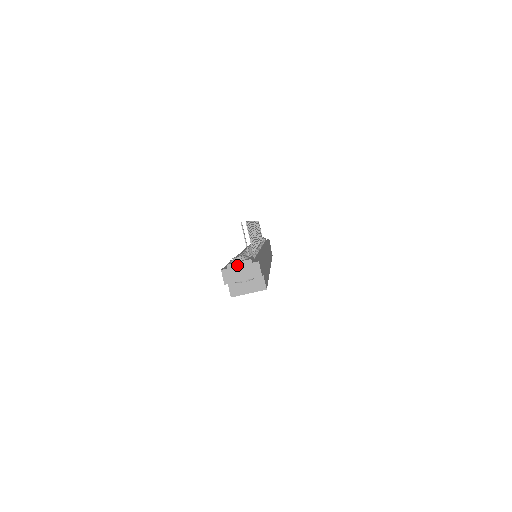
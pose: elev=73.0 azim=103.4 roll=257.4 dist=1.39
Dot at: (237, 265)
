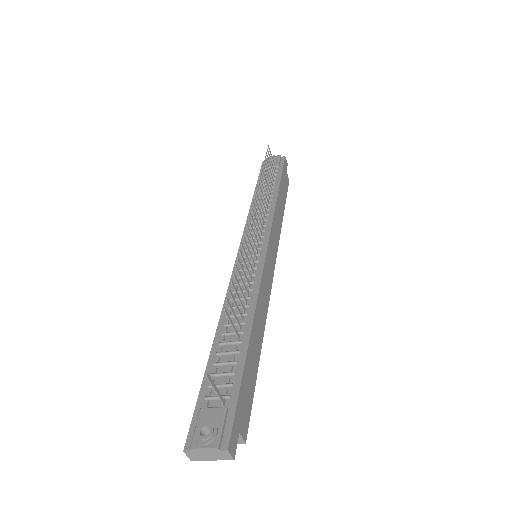
Dot at: (202, 450)
